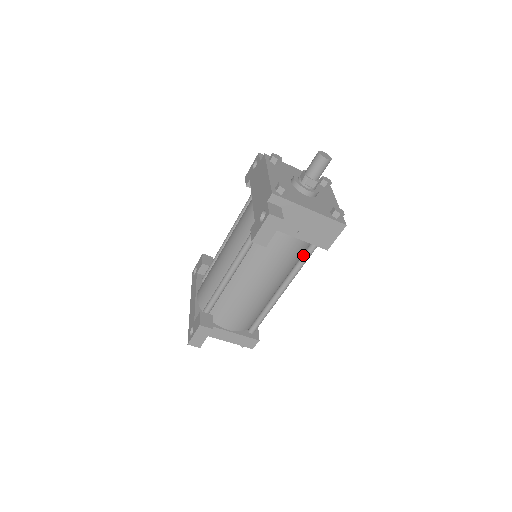
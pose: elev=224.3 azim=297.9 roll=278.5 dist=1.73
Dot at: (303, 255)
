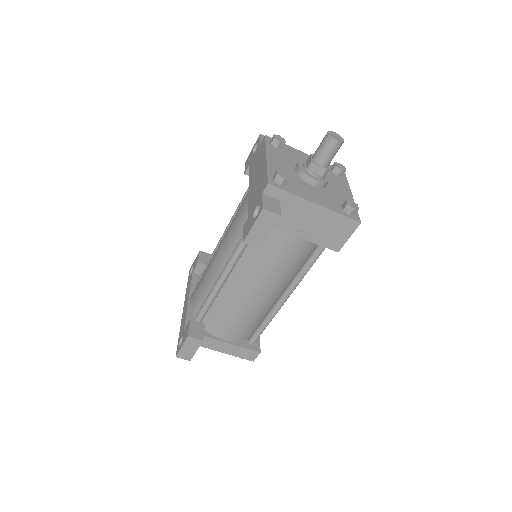
Dot at: (309, 257)
